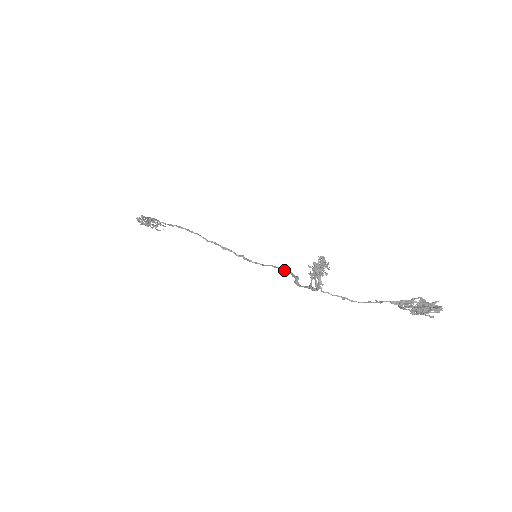
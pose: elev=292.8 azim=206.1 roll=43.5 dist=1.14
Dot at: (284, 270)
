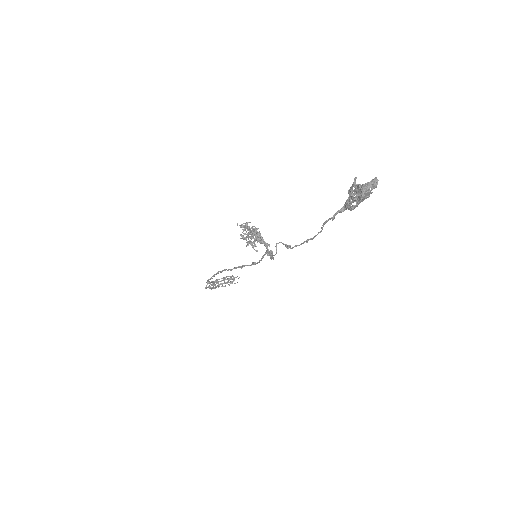
Dot at: (267, 253)
